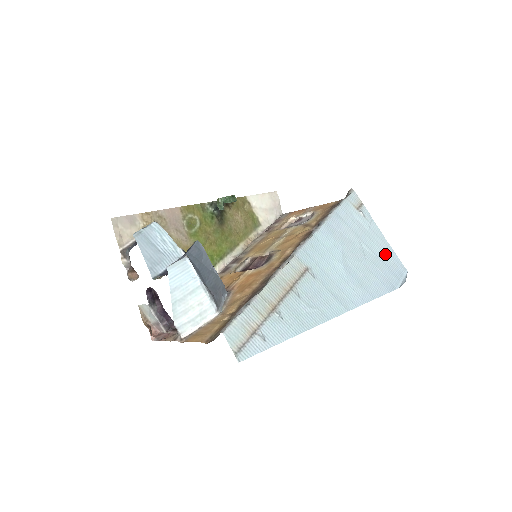
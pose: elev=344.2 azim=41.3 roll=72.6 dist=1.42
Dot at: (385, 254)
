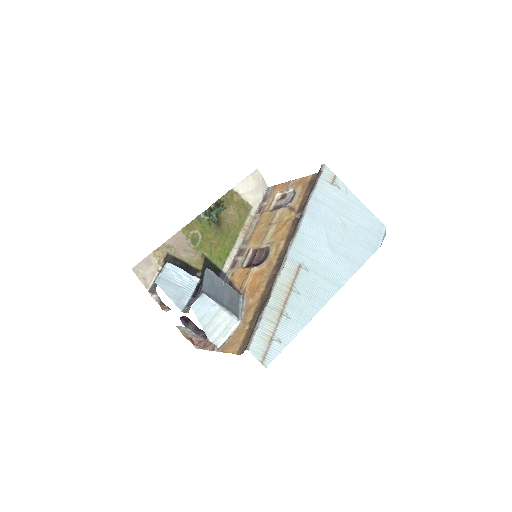
Dot at: (364, 219)
